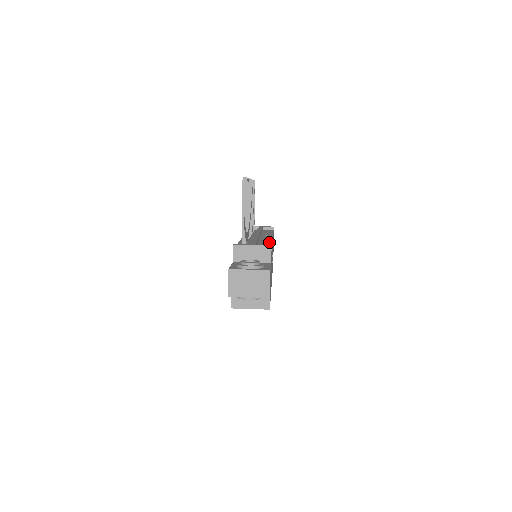
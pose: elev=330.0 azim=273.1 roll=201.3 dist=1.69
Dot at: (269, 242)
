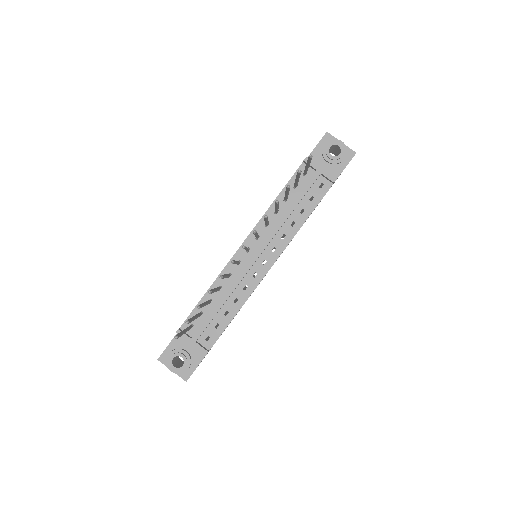
Dot at: (243, 299)
